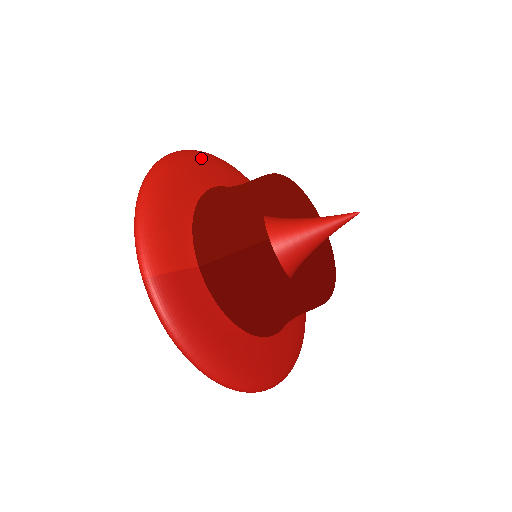
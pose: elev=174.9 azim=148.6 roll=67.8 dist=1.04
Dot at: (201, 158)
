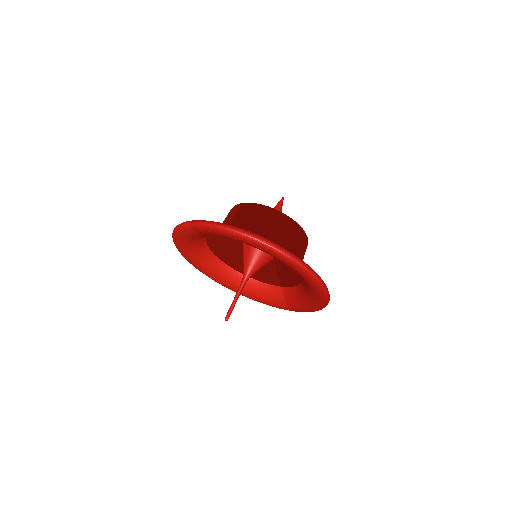
Dot at: occluded
